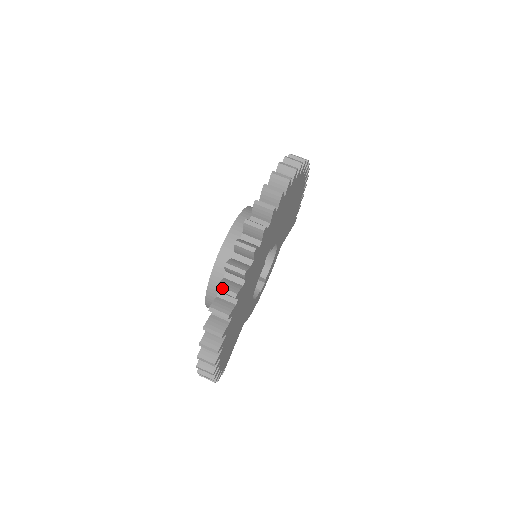
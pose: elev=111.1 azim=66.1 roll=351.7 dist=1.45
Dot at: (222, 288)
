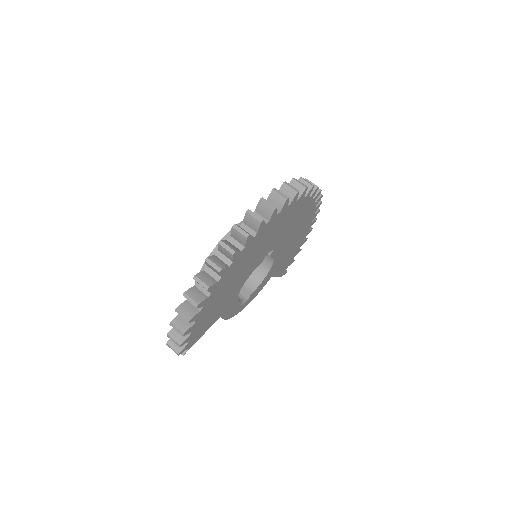
Dot at: (238, 227)
